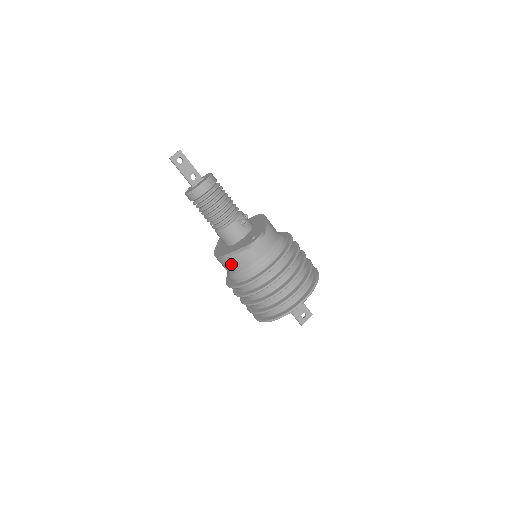
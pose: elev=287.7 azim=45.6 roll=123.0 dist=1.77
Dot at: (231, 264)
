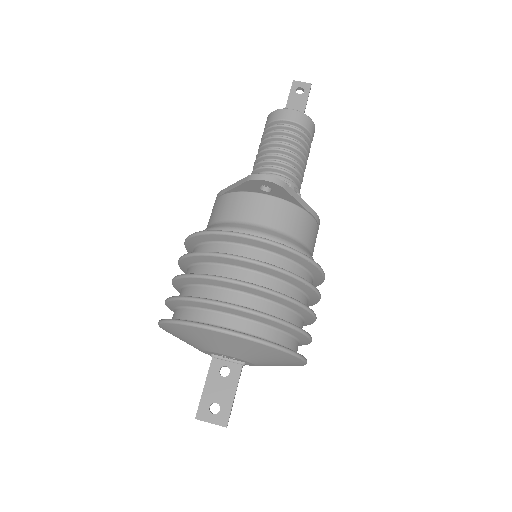
Dot at: (215, 208)
